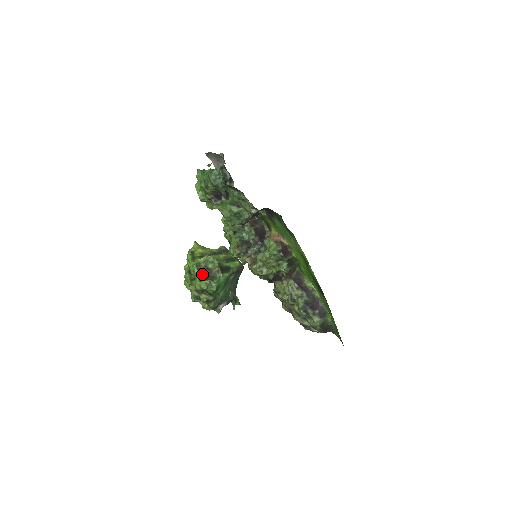
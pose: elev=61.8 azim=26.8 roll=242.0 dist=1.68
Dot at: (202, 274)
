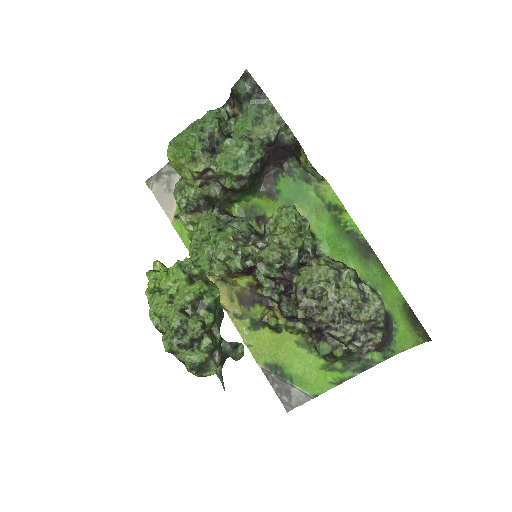
Dot at: (189, 279)
